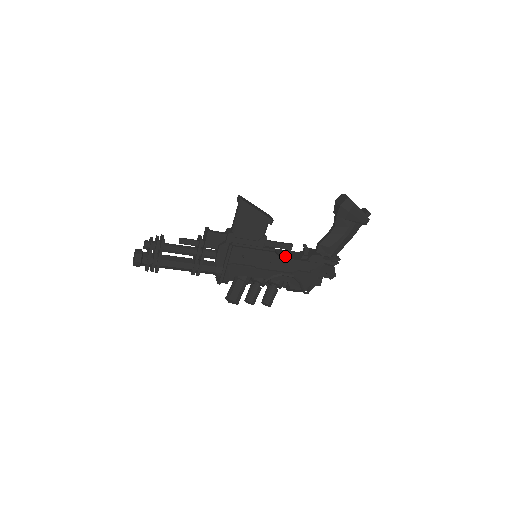
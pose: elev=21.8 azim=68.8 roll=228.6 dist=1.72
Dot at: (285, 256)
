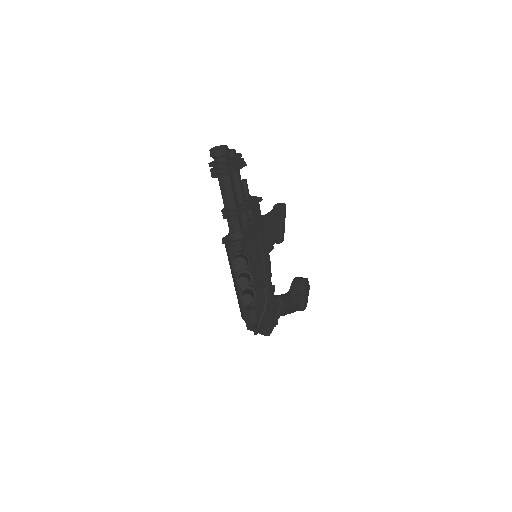
Dot at: occluded
